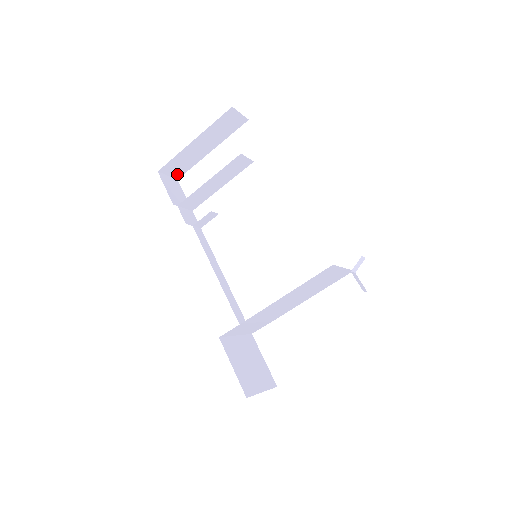
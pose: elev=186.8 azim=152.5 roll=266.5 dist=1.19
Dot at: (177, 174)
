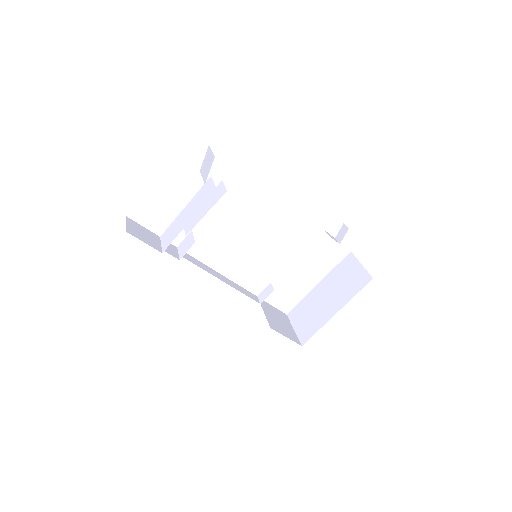
Dot at: occluded
